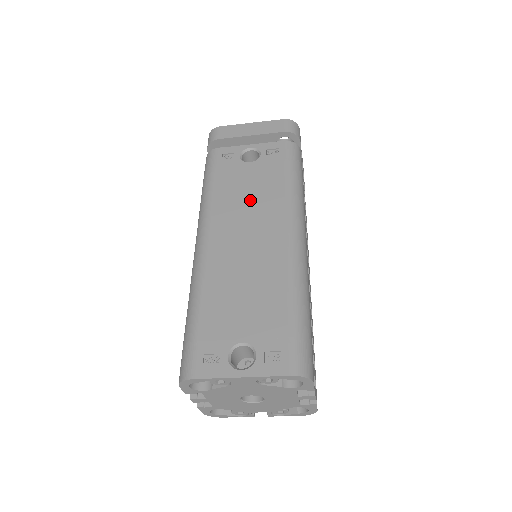
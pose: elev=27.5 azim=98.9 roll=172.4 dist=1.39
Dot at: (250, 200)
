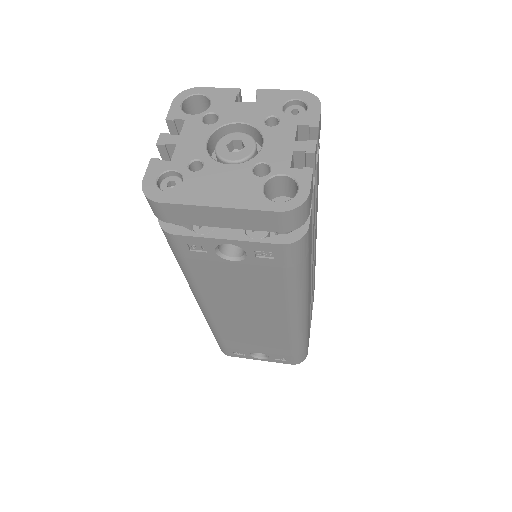
Dot at: (244, 294)
